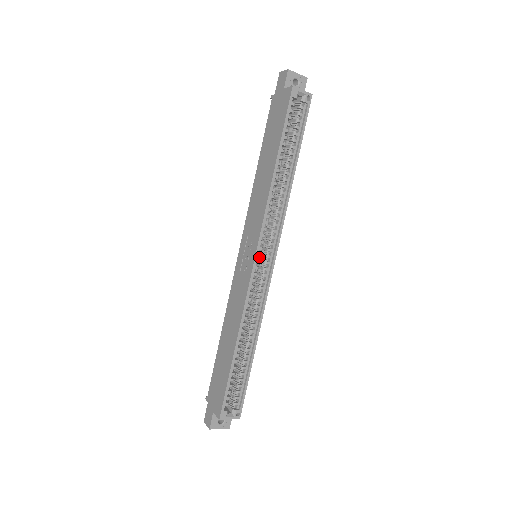
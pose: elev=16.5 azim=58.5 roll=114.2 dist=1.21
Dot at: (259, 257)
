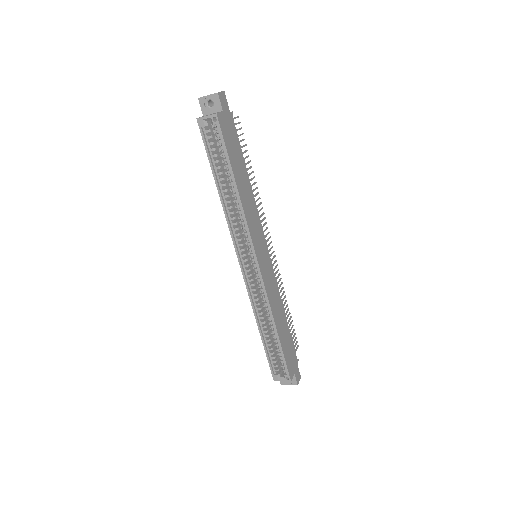
Dot at: occluded
